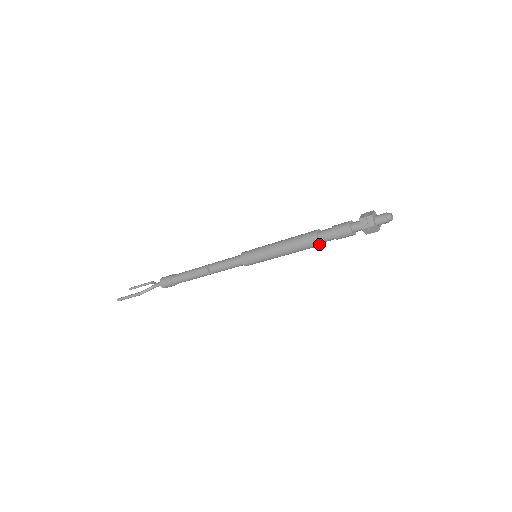
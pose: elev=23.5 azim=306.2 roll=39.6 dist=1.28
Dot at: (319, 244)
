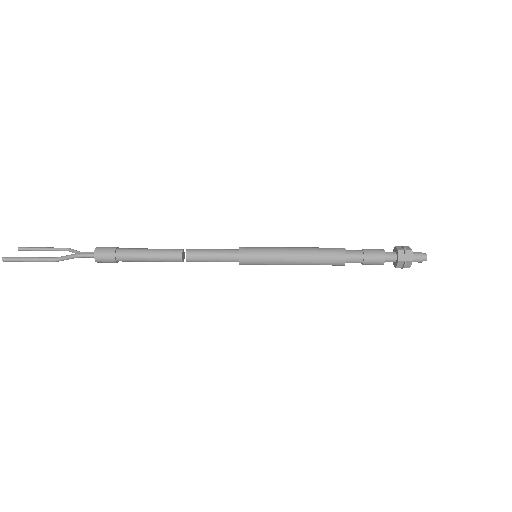
Dot at: (343, 263)
